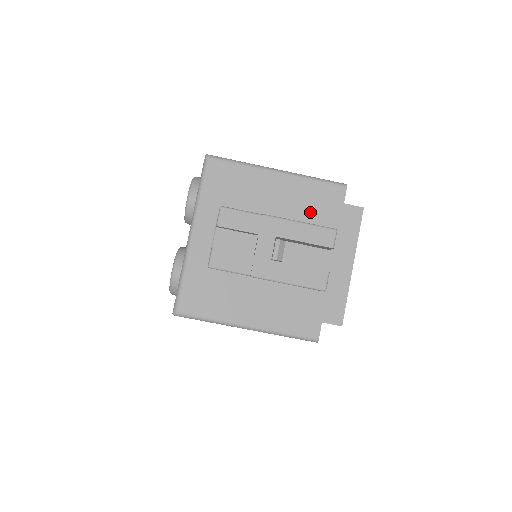
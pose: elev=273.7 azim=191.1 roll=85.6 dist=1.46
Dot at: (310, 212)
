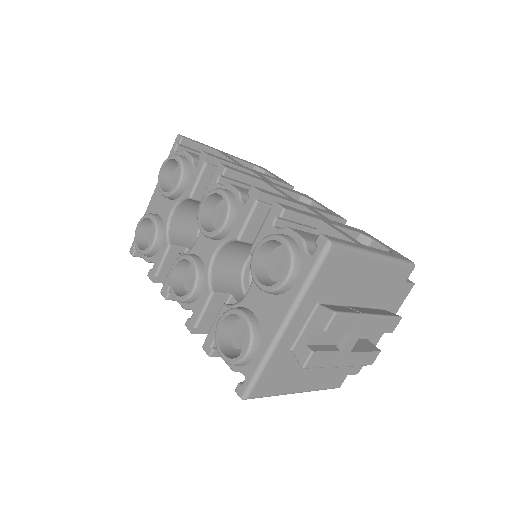
Dot at: (382, 292)
